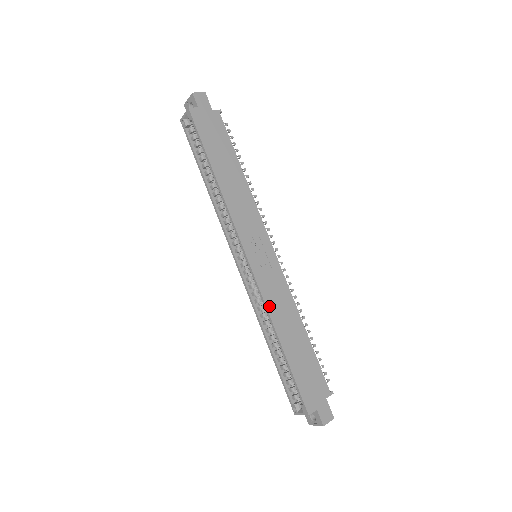
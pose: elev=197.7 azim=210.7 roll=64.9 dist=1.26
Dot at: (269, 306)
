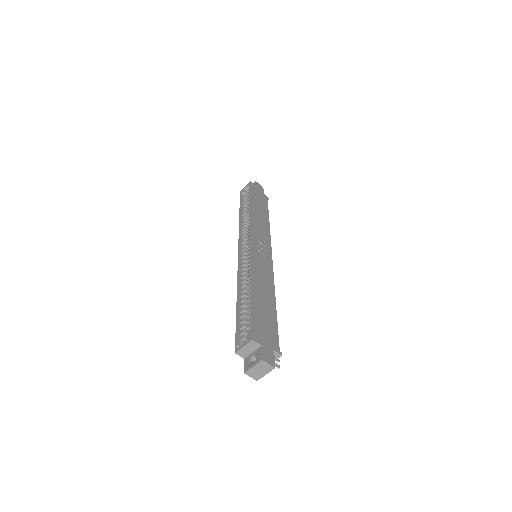
Dot at: (254, 268)
